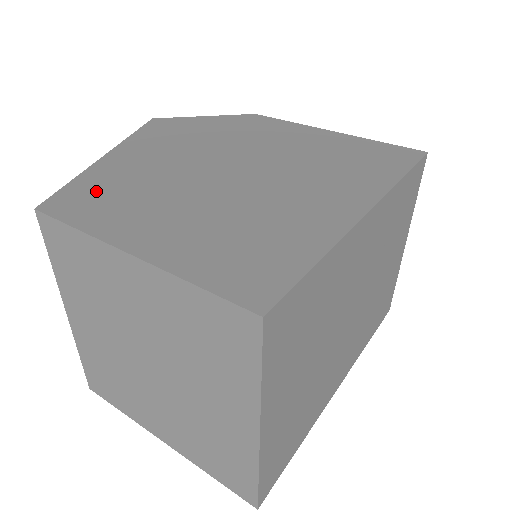
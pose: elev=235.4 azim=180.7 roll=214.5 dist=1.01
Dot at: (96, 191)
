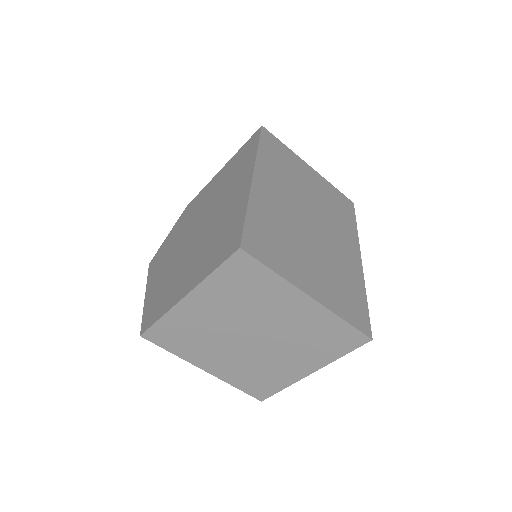
Dot at: (154, 304)
